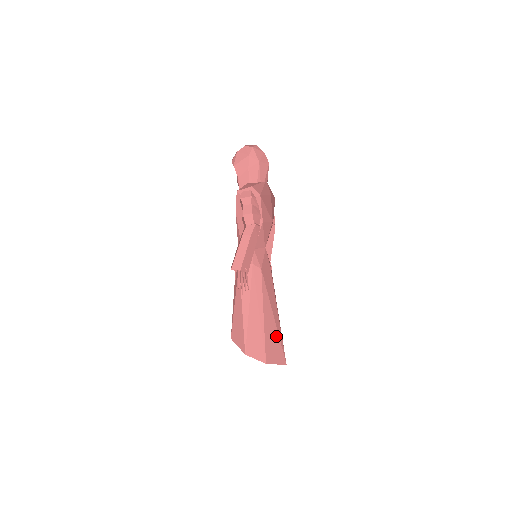
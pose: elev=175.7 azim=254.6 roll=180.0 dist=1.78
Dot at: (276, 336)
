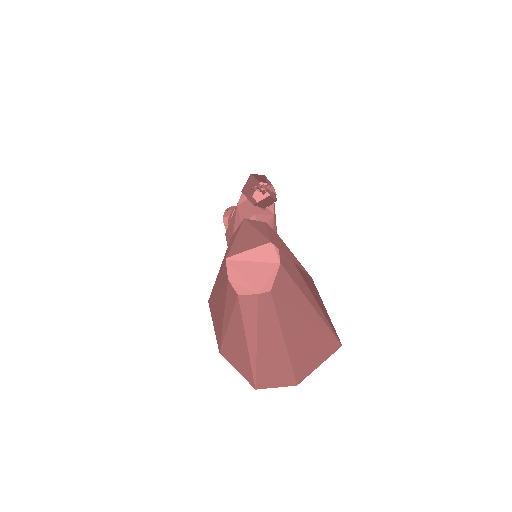
Dot at: (312, 293)
